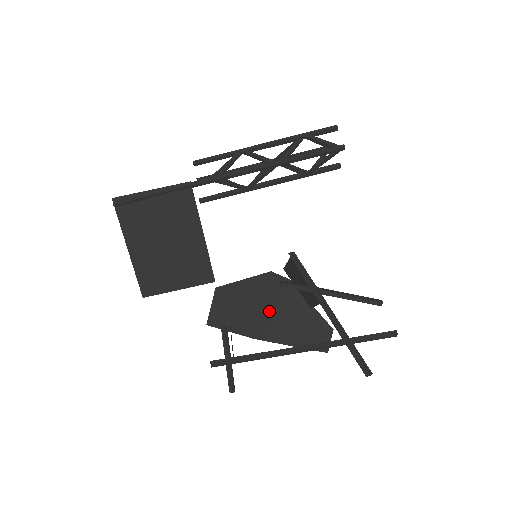
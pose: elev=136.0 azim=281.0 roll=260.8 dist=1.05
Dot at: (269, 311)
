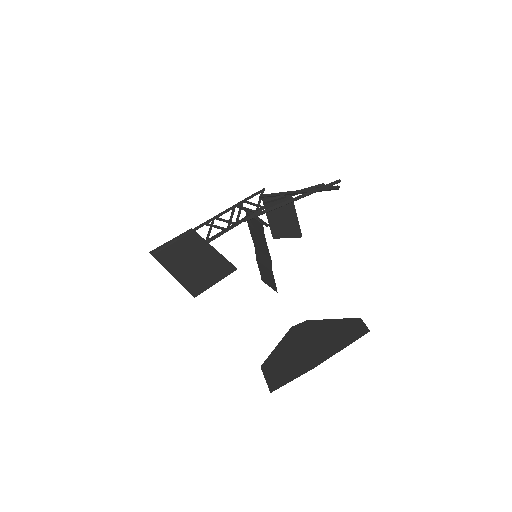
Dot at: (309, 346)
